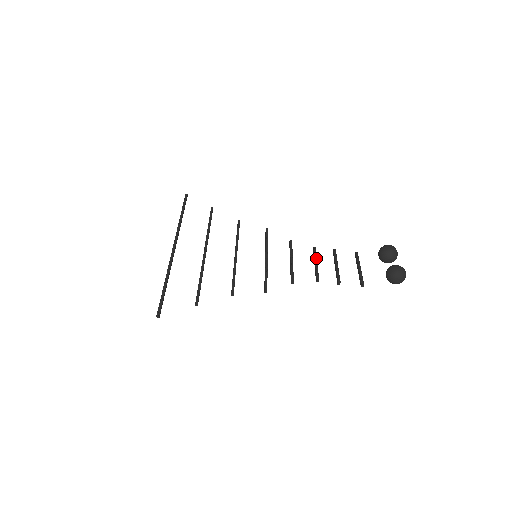
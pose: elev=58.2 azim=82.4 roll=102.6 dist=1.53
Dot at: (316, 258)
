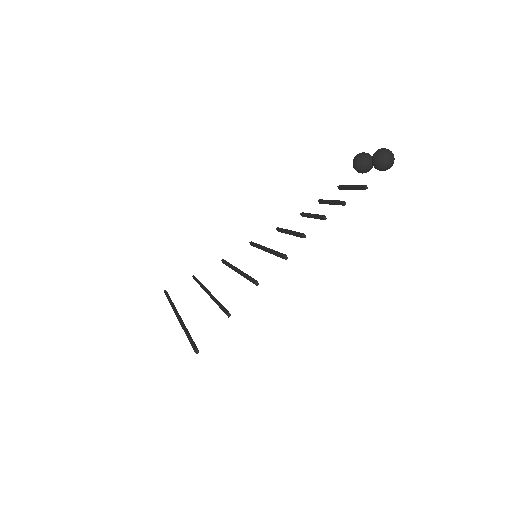
Dot at: (308, 214)
